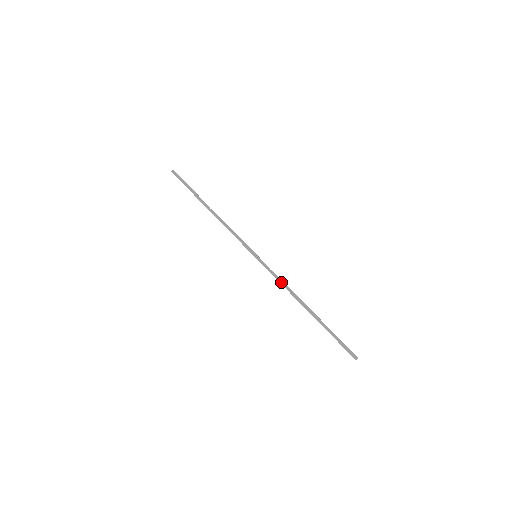
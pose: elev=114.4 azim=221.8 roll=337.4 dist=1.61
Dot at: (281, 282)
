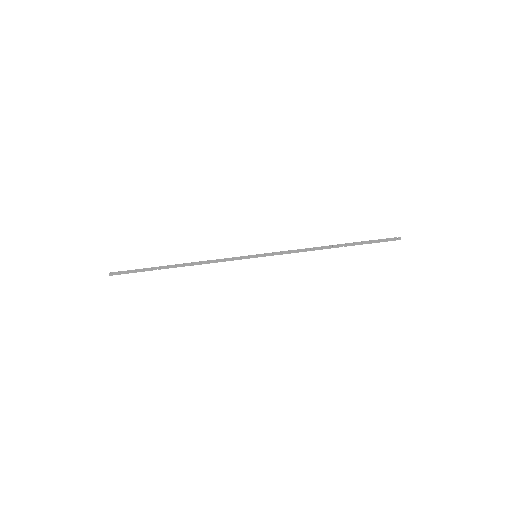
Dot at: (295, 252)
